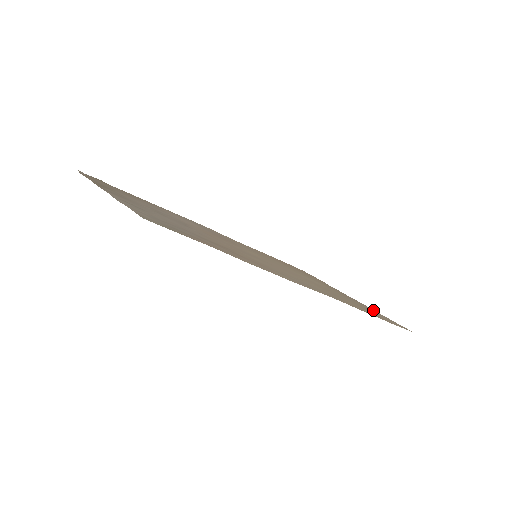
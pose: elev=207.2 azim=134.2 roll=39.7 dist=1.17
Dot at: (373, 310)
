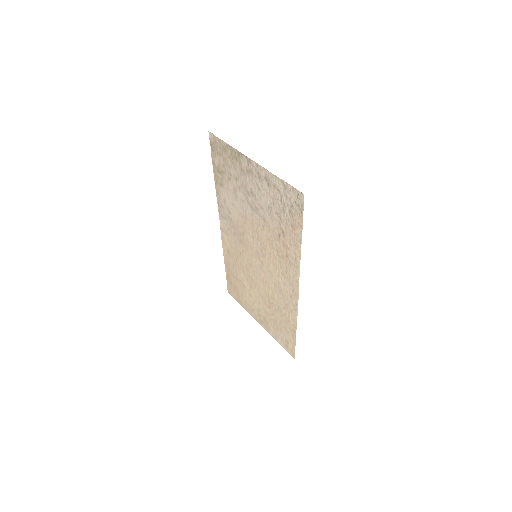
Dot at: (274, 336)
